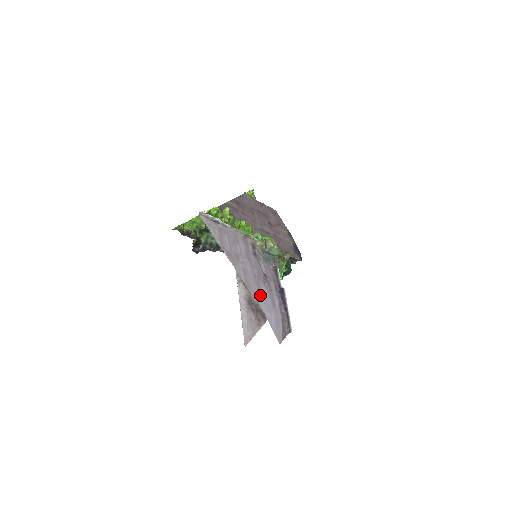
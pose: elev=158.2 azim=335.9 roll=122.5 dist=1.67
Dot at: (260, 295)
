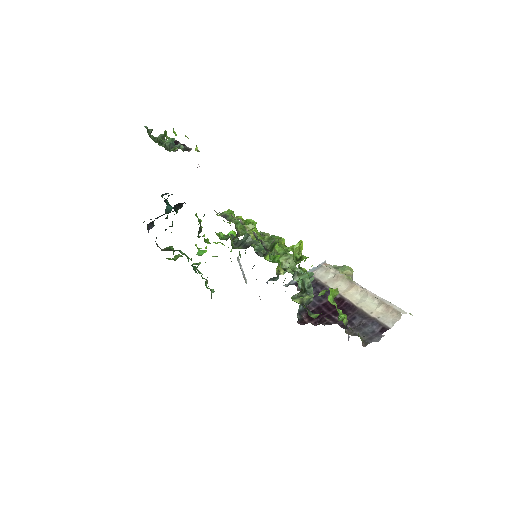
Dot at: occluded
